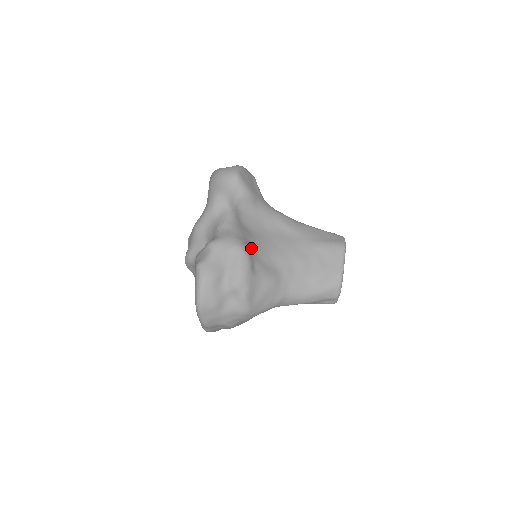
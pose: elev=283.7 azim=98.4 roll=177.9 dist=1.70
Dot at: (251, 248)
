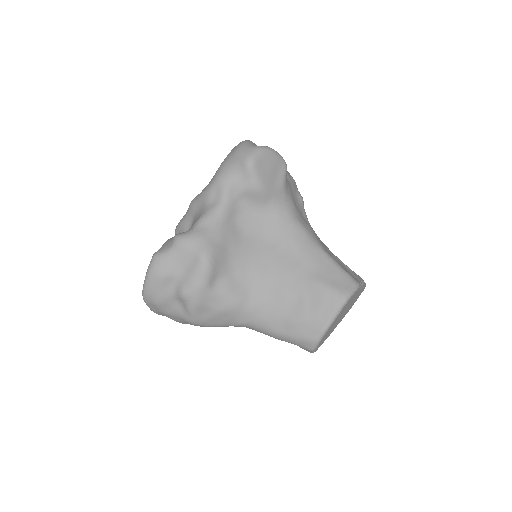
Dot at: (223, 258)
